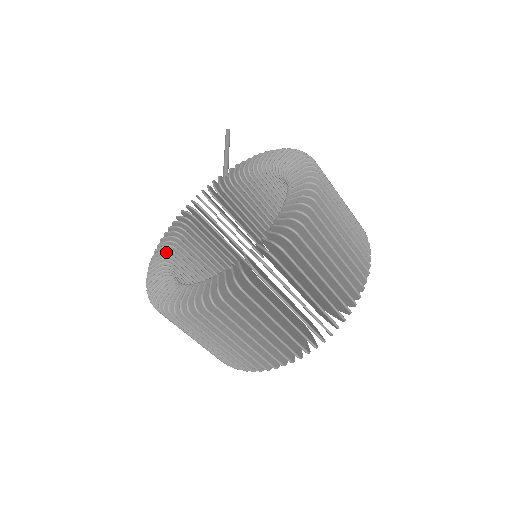
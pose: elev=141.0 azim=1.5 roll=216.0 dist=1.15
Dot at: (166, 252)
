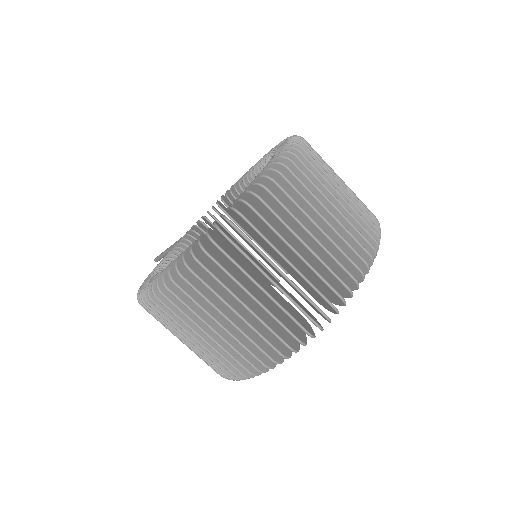
Dot at: occluded
